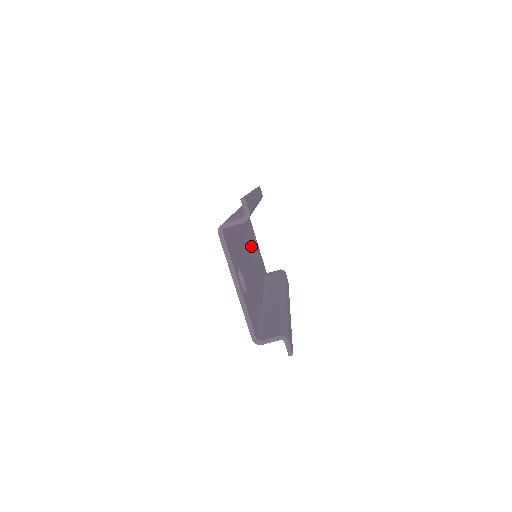
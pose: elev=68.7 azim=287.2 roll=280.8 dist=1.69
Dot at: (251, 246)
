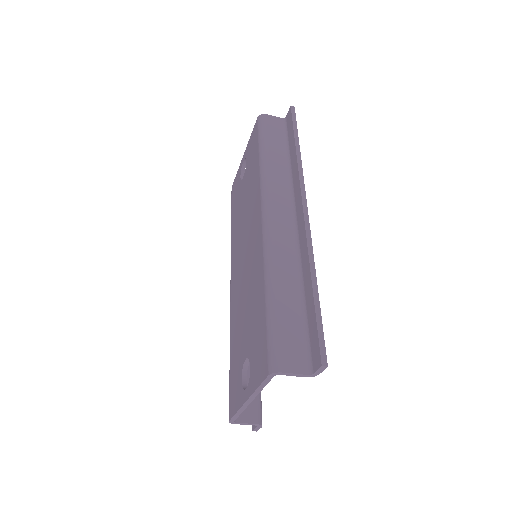
Dot at: occluded
